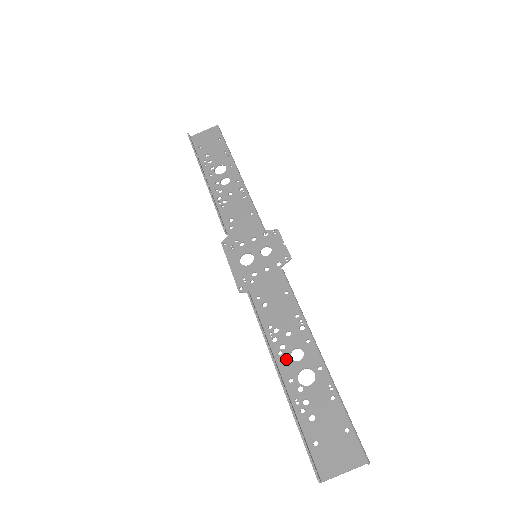
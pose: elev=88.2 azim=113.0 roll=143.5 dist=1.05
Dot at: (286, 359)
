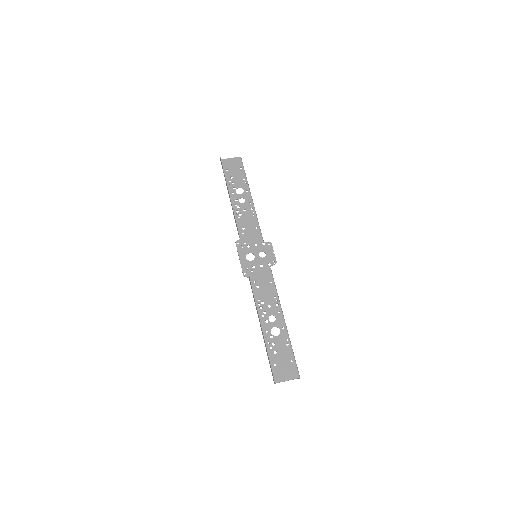
Dot at: occluded
